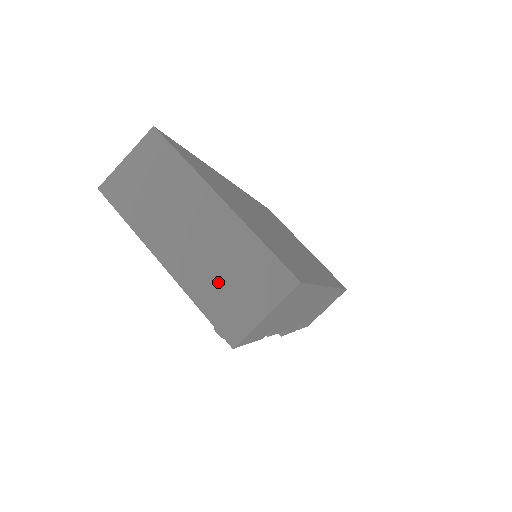
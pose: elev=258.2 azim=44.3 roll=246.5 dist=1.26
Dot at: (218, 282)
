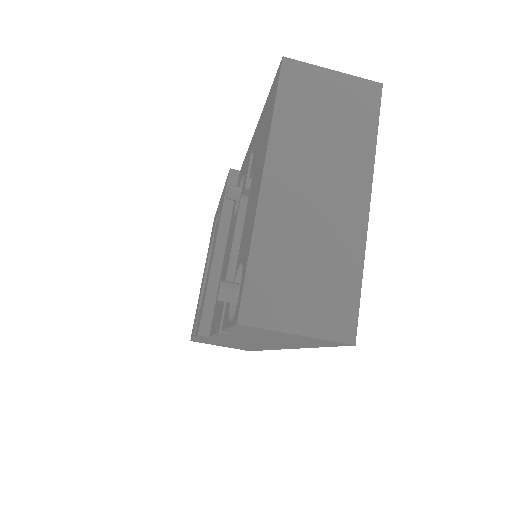
Dot at: (291, 257)
